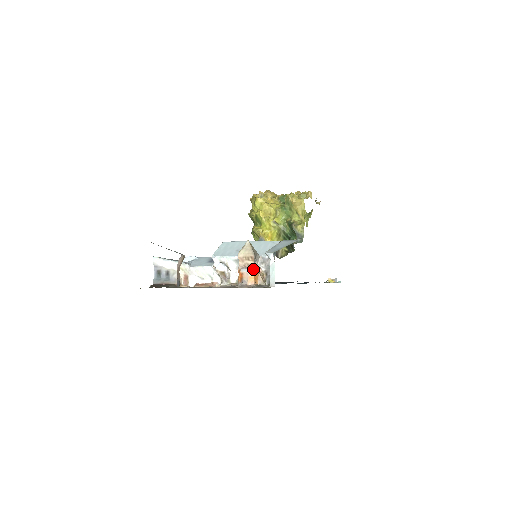
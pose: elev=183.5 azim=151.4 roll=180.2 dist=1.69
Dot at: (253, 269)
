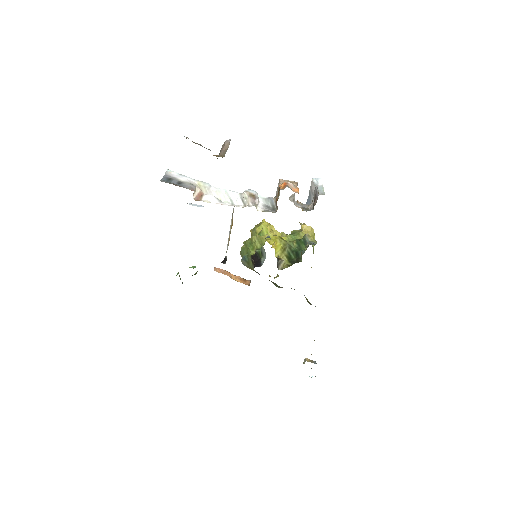
Dot at: (297, 187)
